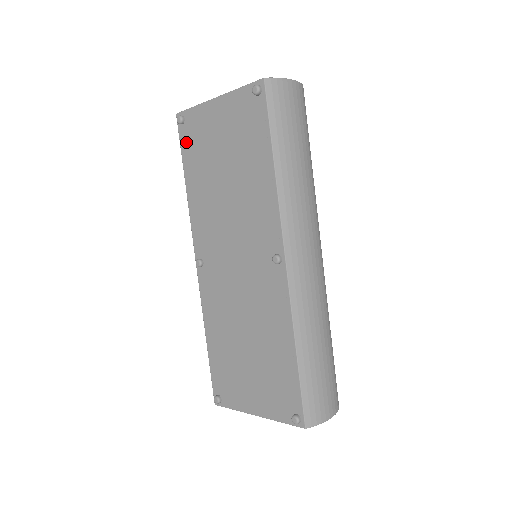
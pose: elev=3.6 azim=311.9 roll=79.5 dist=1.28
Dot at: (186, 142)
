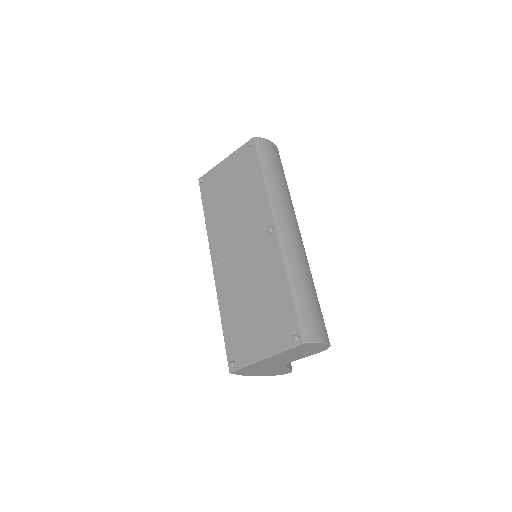
Dot at: (205, 191)
